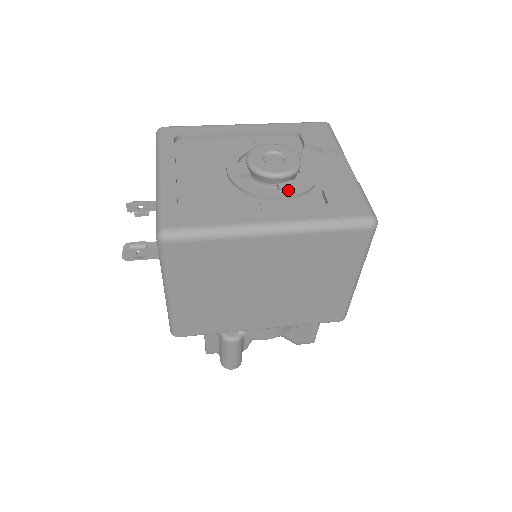
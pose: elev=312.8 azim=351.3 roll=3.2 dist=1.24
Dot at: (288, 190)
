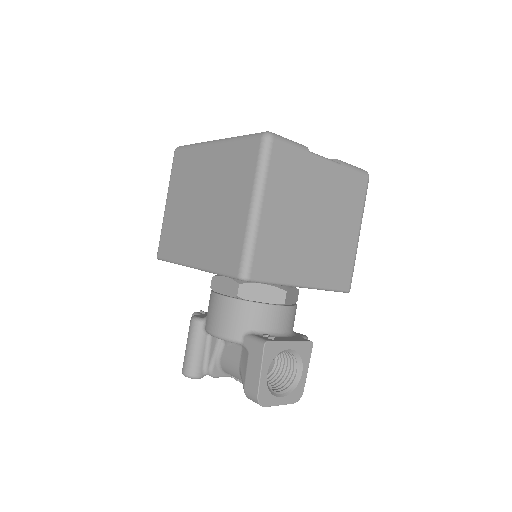
Dot at: occluded
